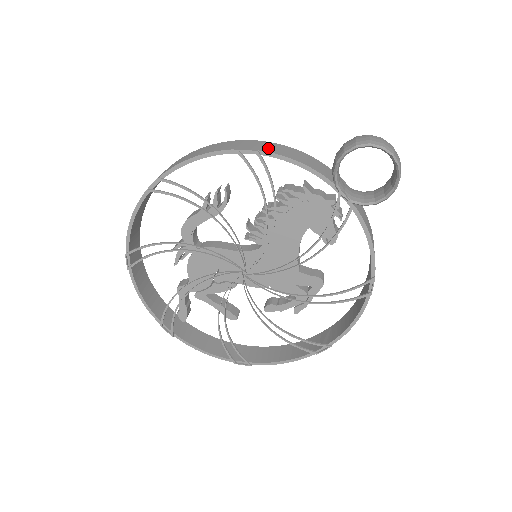
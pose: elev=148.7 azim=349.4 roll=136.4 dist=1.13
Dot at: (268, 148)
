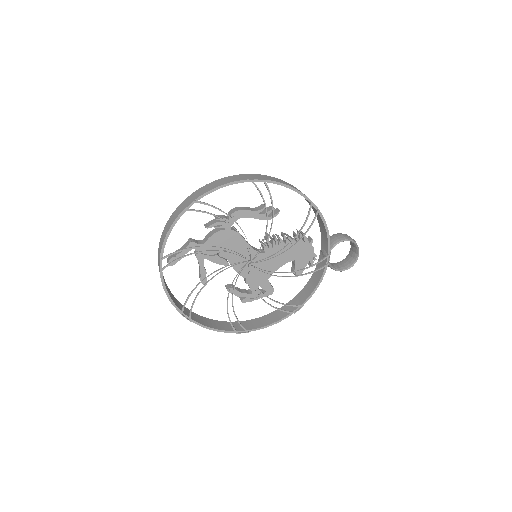
Dot at: occluded
